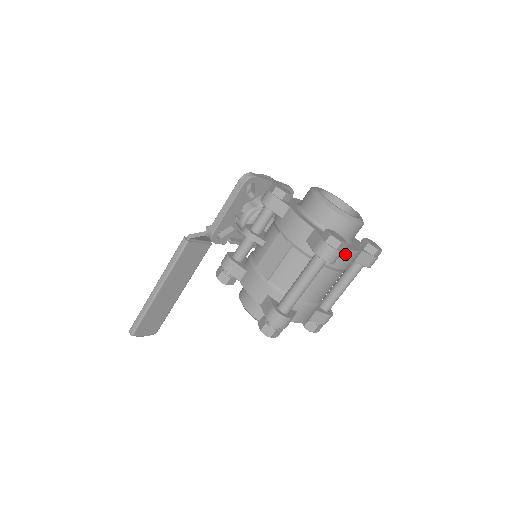
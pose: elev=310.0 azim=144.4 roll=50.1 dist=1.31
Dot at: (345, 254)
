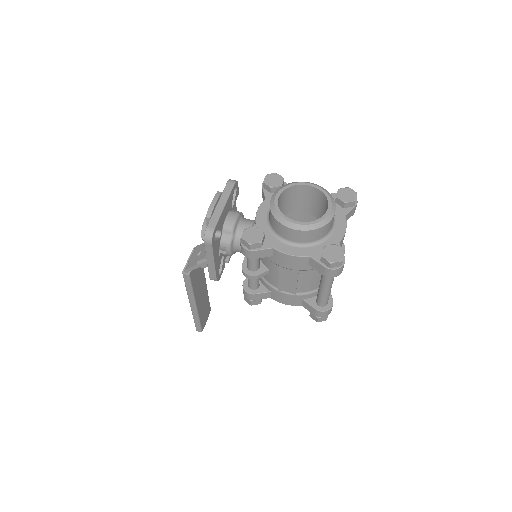
Dot at: (341, 242)
